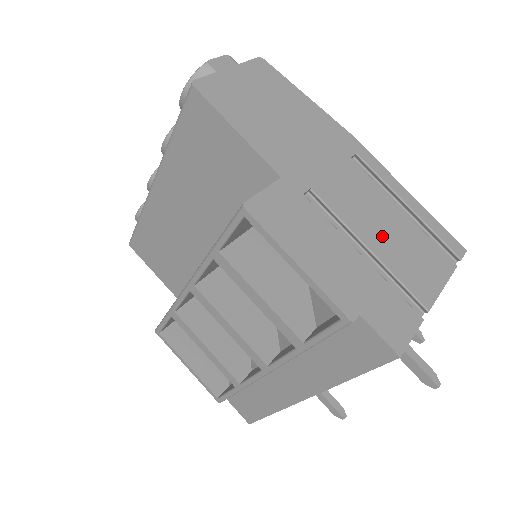
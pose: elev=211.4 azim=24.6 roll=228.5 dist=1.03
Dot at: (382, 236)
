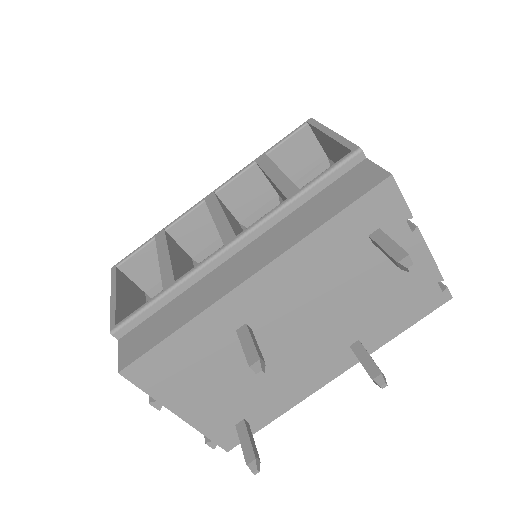
Dot at: occluded
